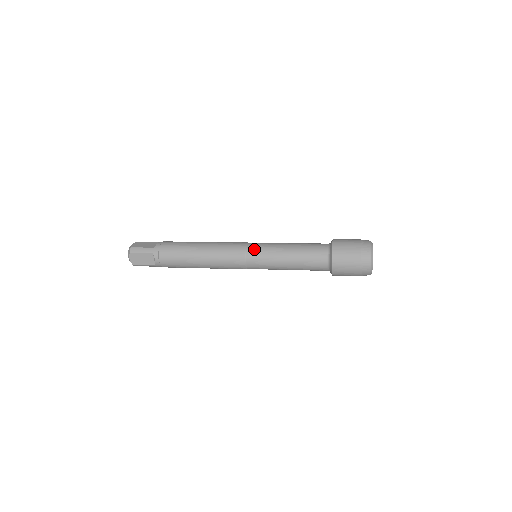
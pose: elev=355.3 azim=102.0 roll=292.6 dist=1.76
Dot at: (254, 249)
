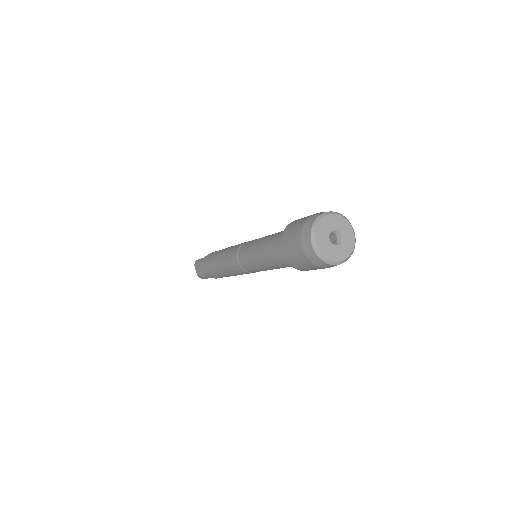
Dot at: (244, 245)
